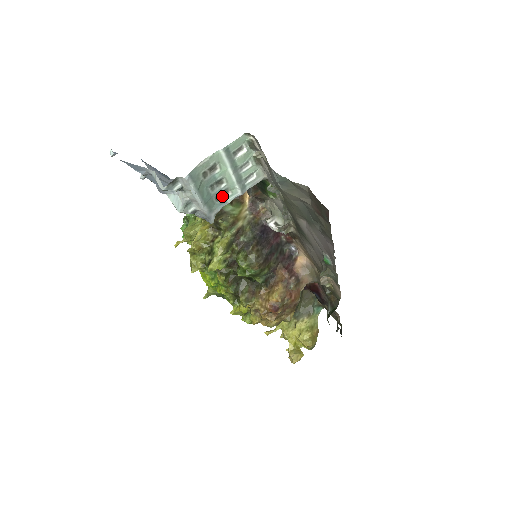
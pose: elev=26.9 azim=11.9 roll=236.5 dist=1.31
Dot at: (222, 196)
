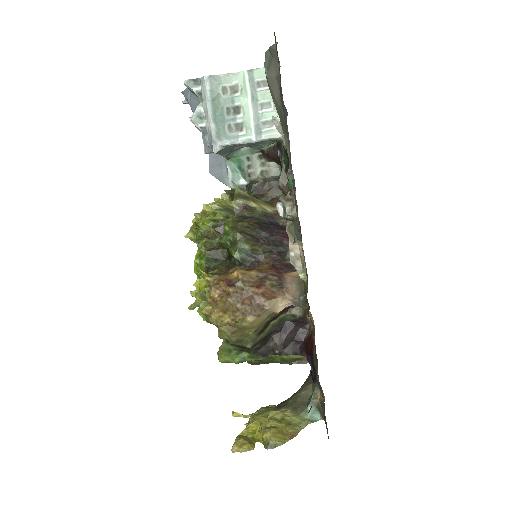
Dot at: (236, 130)
